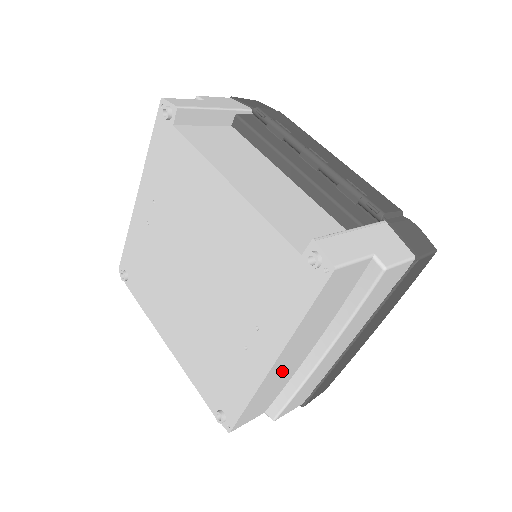
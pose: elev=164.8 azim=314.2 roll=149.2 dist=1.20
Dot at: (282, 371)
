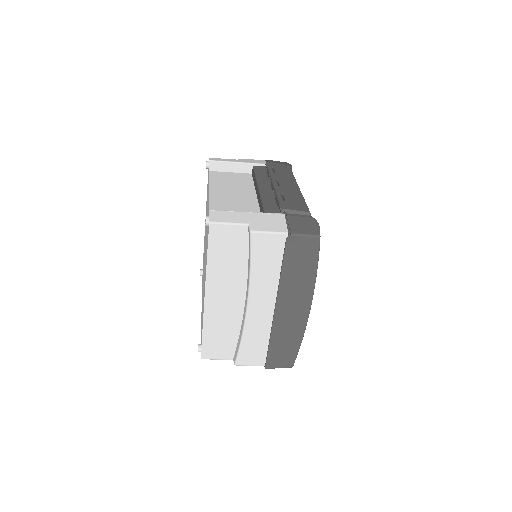
Dot at: (222, 312)
